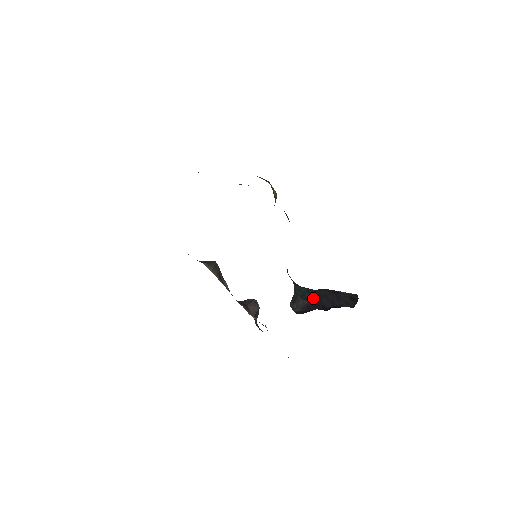
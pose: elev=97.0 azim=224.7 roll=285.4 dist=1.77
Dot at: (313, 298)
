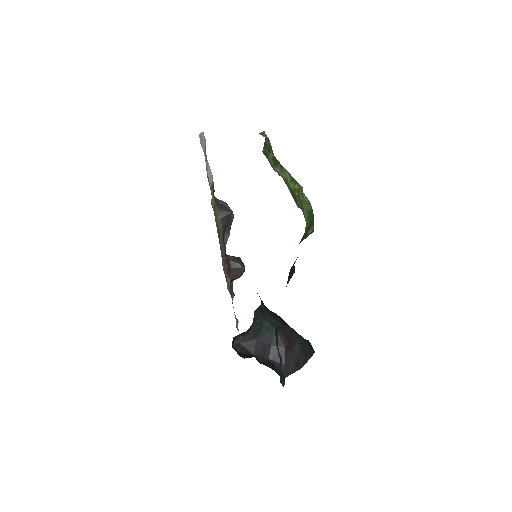
Dot at: (265, 339)
